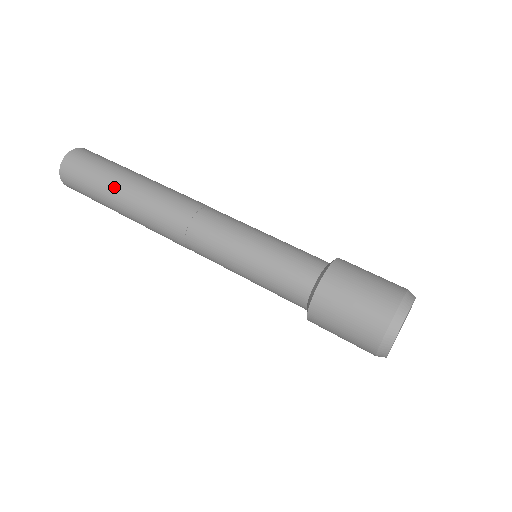
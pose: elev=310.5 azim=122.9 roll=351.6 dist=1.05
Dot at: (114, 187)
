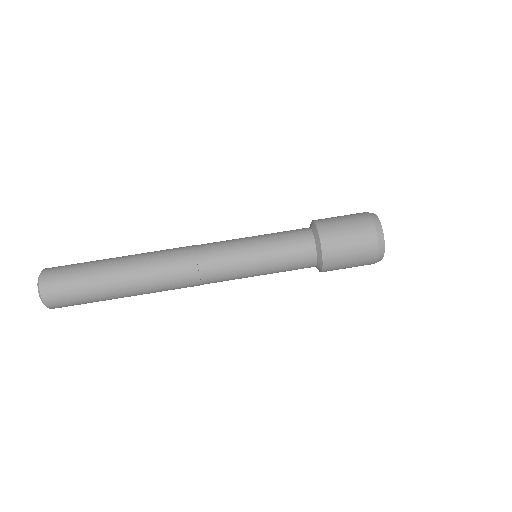
Dot at: (113, 289)
